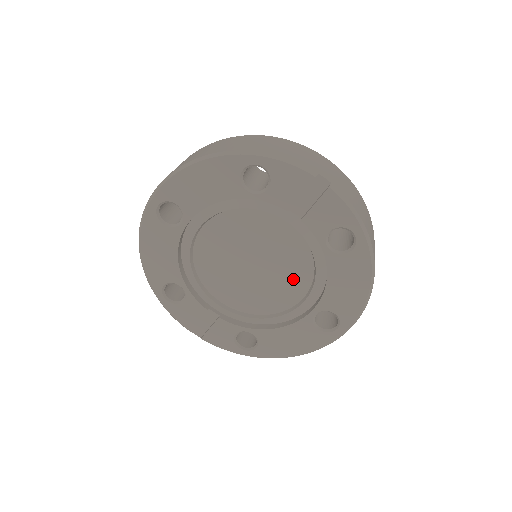
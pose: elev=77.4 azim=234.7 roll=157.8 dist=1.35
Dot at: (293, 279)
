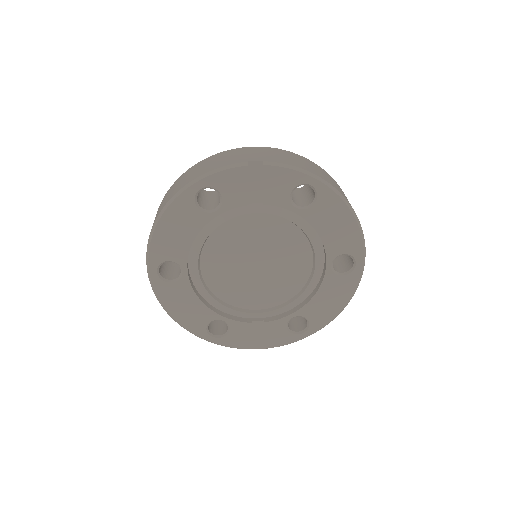
Dot at: (294, 252)
